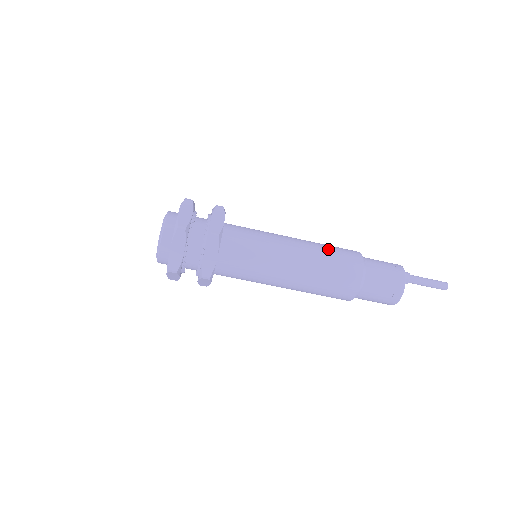
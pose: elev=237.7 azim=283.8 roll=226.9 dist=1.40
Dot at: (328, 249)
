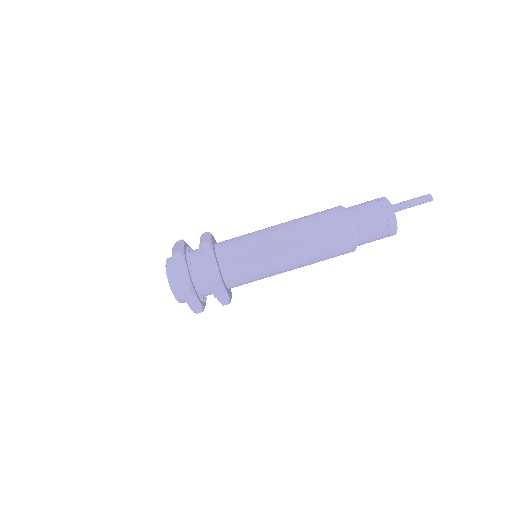
Dot at: occluded
